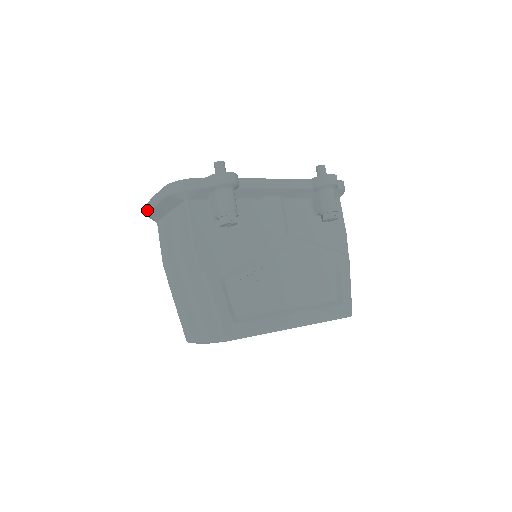
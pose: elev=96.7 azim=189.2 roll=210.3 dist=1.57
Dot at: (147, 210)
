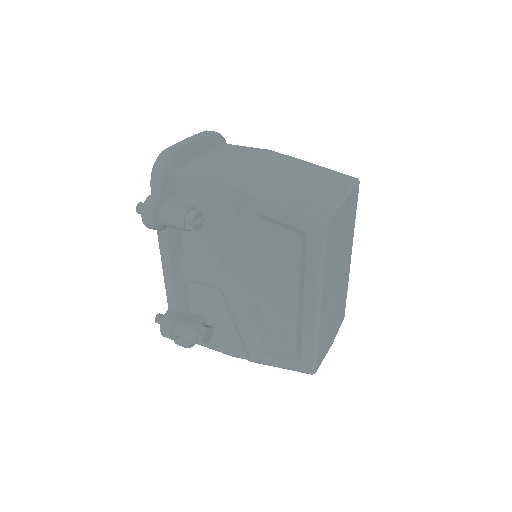
Dot at: (174, 148)
